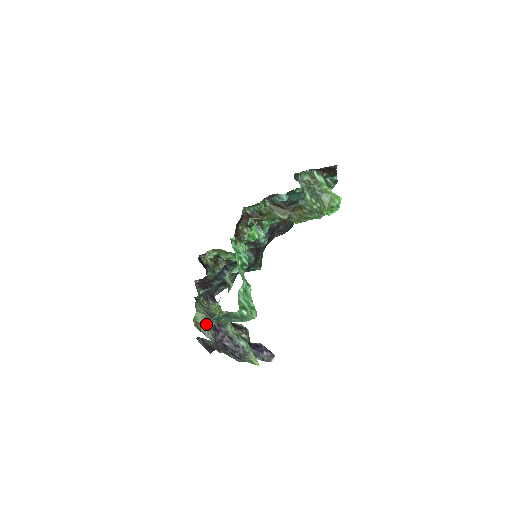
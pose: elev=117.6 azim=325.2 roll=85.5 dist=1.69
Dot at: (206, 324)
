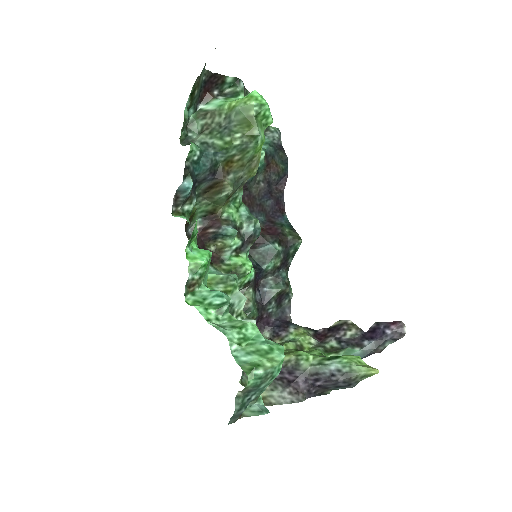
Dot at: (252, 410)
